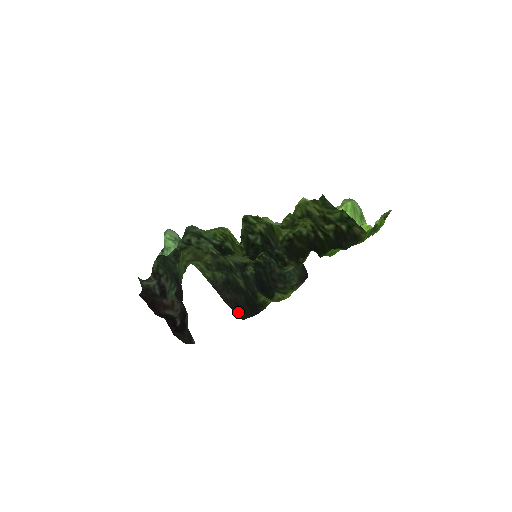
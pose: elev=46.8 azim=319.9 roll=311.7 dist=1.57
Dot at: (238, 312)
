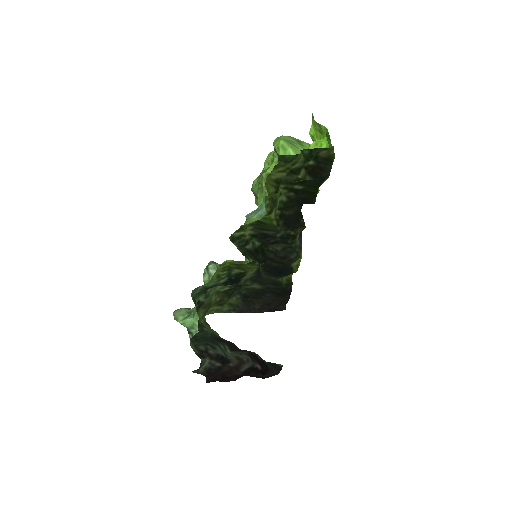
Dot at: (277, 308)
